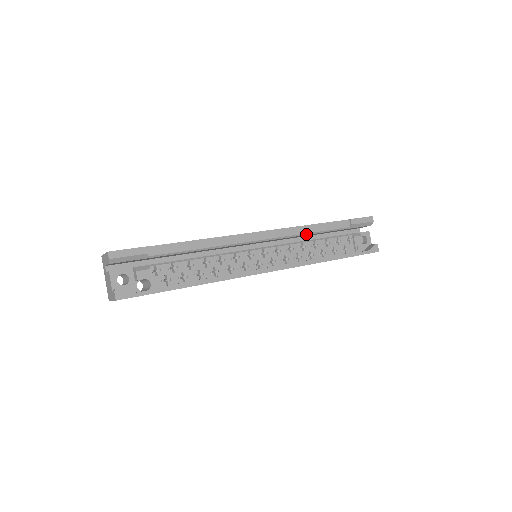
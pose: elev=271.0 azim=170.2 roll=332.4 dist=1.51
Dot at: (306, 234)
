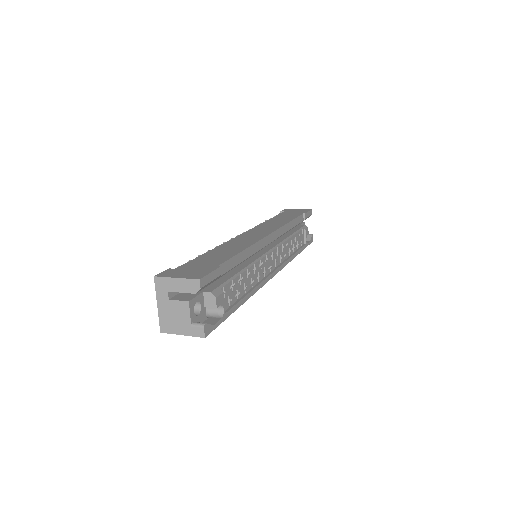
Dot at: occluded
